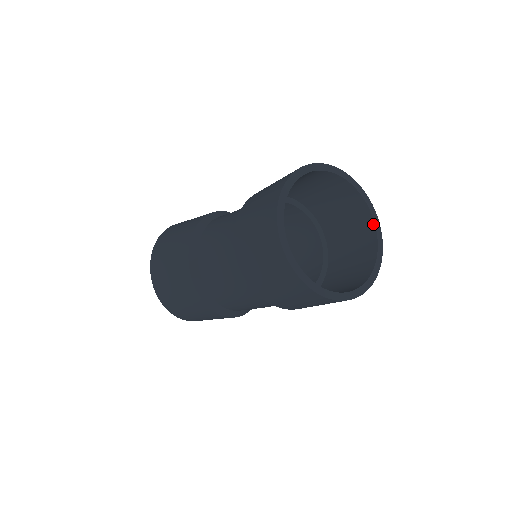
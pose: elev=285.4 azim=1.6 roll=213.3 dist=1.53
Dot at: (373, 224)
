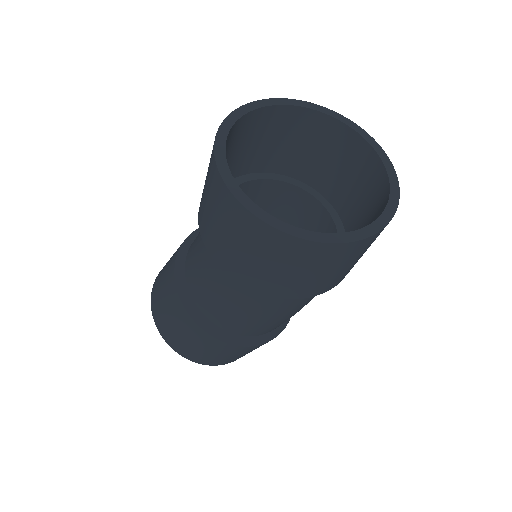
Dot at: (386, 175)
